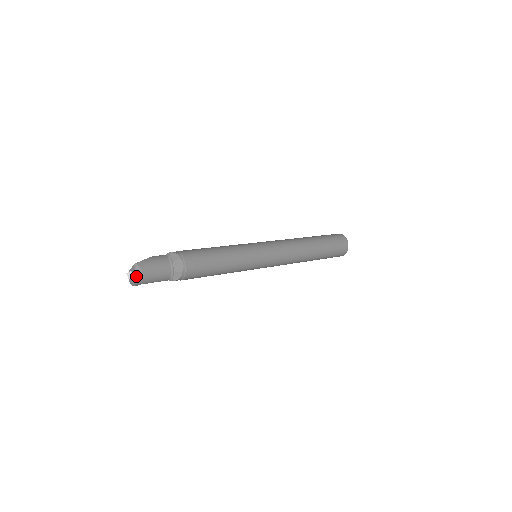
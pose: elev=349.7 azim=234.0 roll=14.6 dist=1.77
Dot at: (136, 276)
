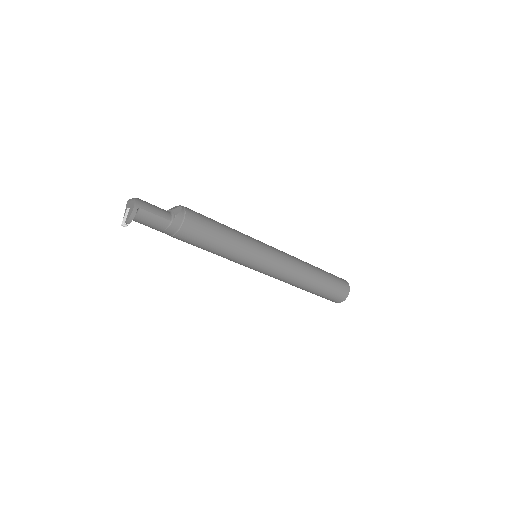
Dot at: (133, 199)
